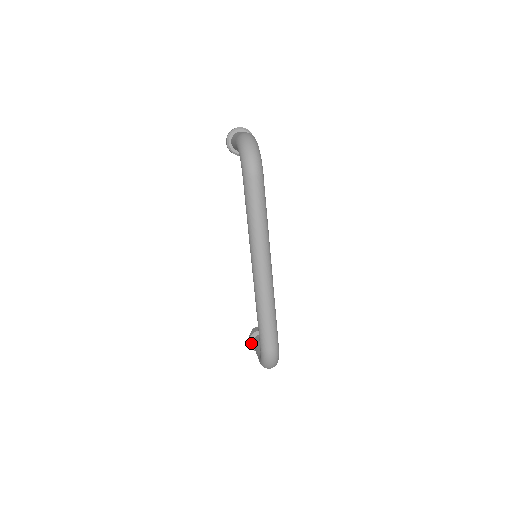
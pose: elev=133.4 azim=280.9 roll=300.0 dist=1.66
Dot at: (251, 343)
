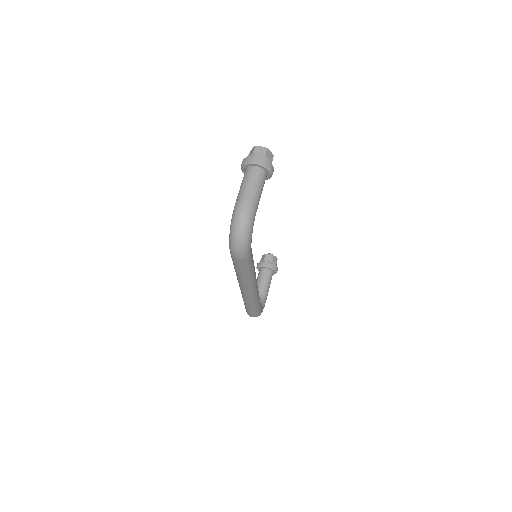
Dot at: (258, 269)
